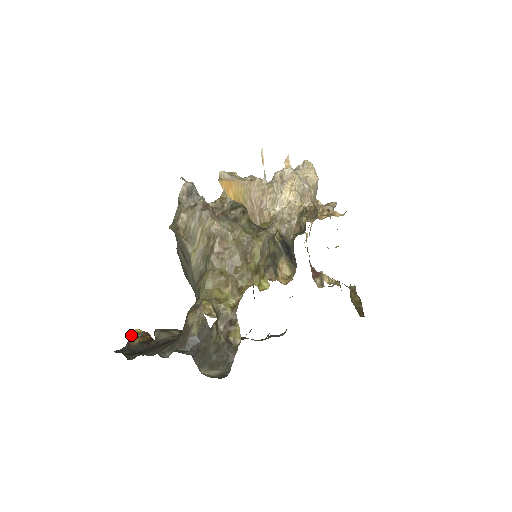
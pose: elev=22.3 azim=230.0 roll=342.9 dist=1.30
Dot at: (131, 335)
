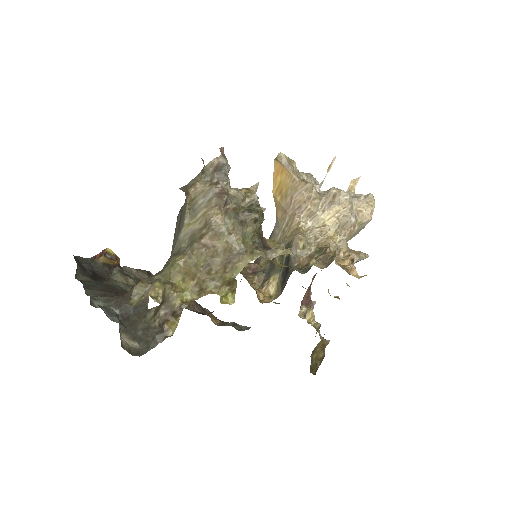
Dot at: (102, 251)
